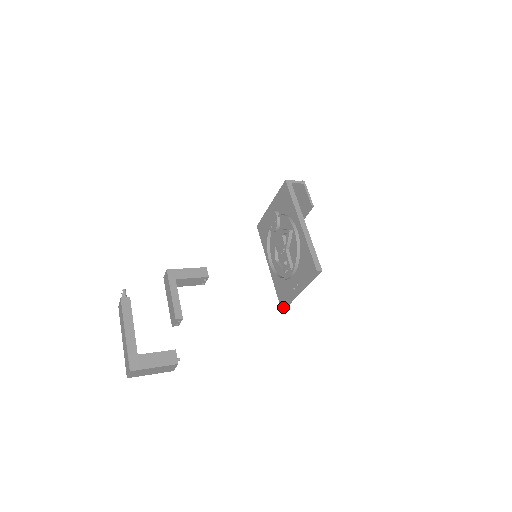
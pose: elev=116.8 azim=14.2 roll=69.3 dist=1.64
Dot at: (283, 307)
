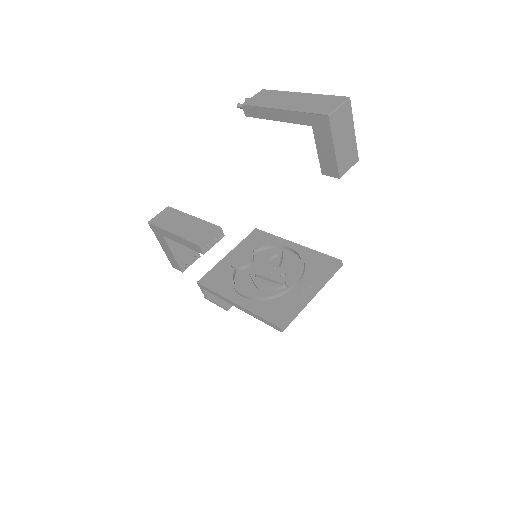
Dot at: (283, 326)
